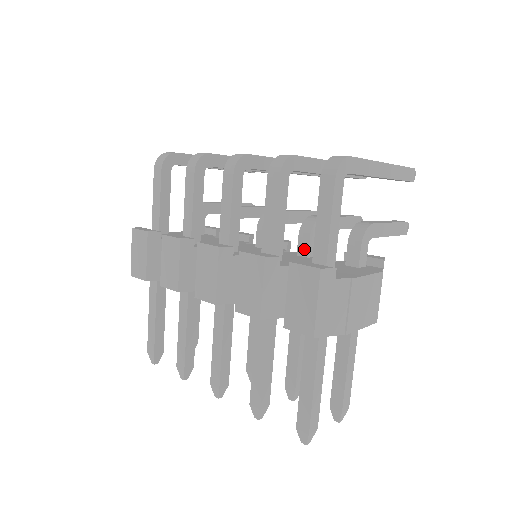
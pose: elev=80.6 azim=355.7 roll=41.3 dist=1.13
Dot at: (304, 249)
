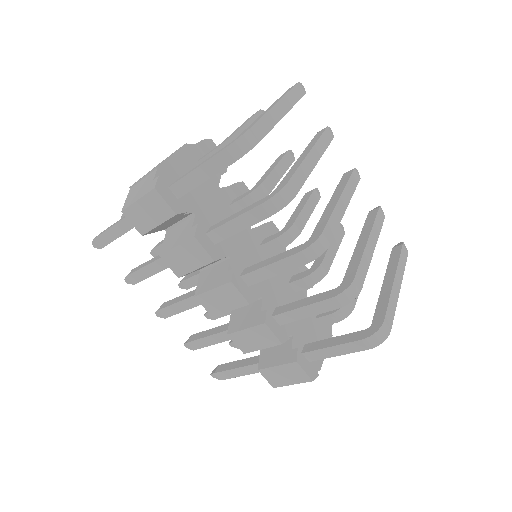
Dot at: (298, 287)
